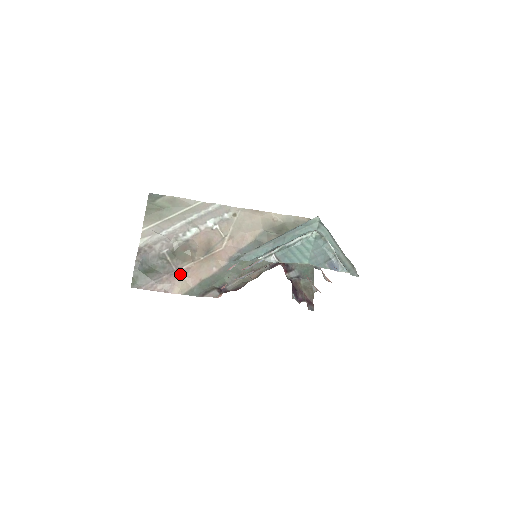
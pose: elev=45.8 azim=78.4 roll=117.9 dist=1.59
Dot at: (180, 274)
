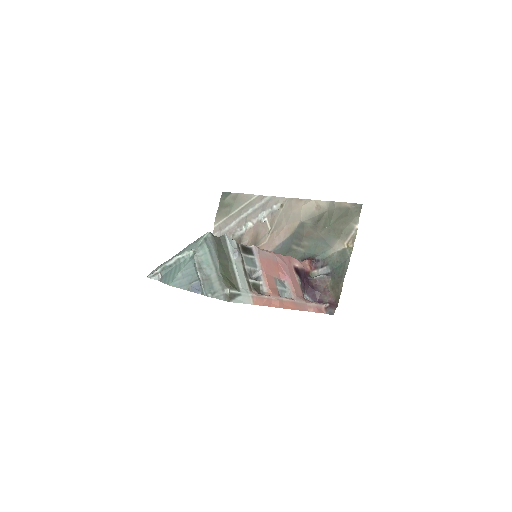
Dot at: occluded
